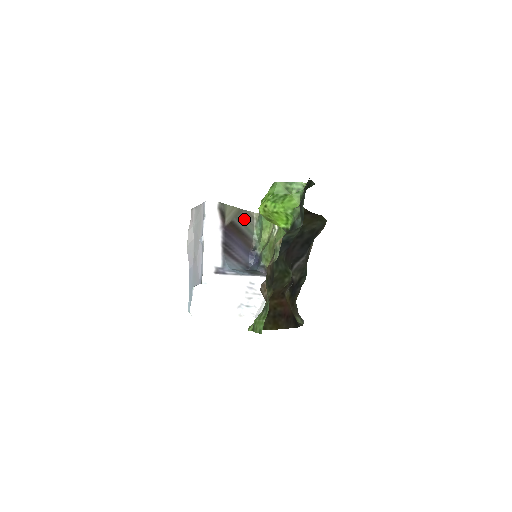
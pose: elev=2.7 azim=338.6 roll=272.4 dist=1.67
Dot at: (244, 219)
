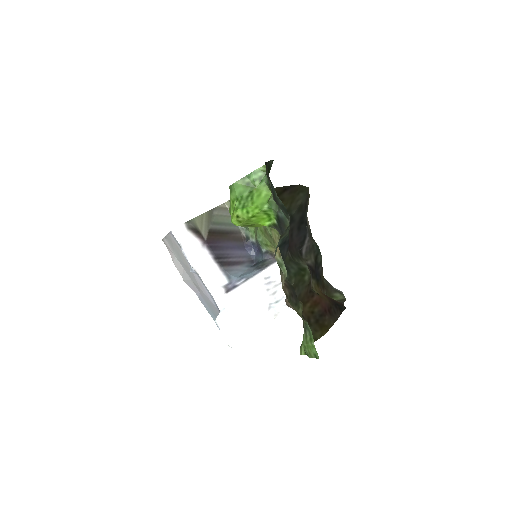
Dot at: (219, 218)
